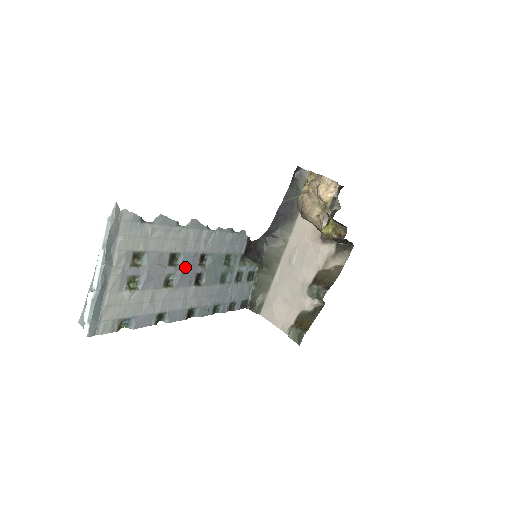
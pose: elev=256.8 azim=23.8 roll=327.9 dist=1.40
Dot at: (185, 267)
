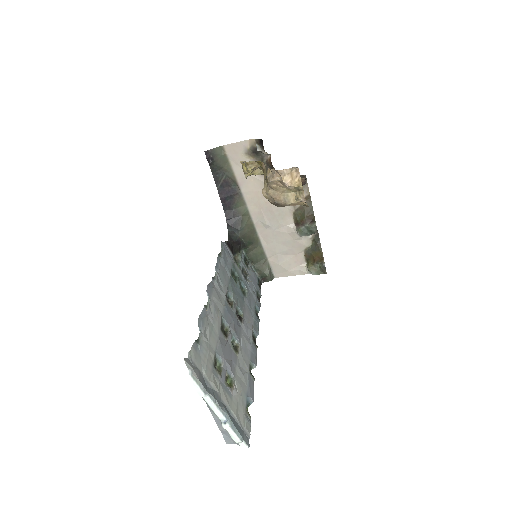
Dot at: (230, 322)
